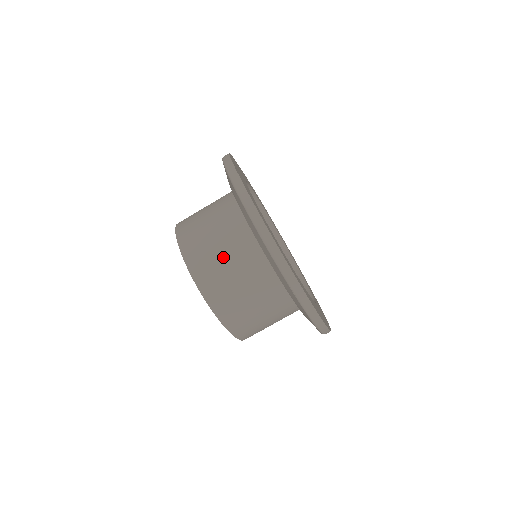
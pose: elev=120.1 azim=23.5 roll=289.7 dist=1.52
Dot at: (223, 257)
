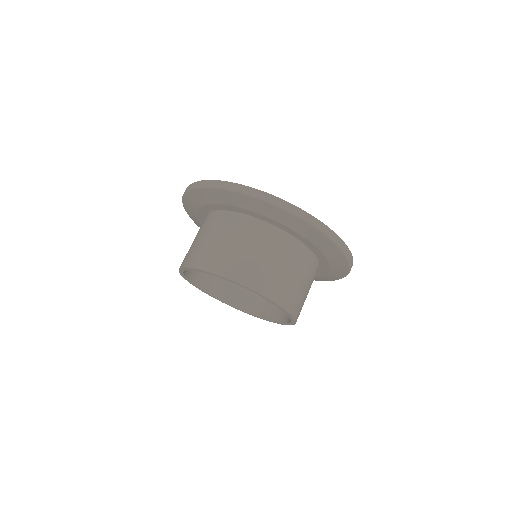
Dot at: (240, 248)
